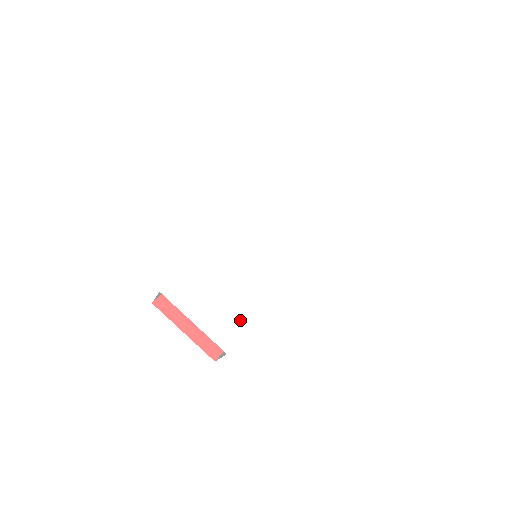
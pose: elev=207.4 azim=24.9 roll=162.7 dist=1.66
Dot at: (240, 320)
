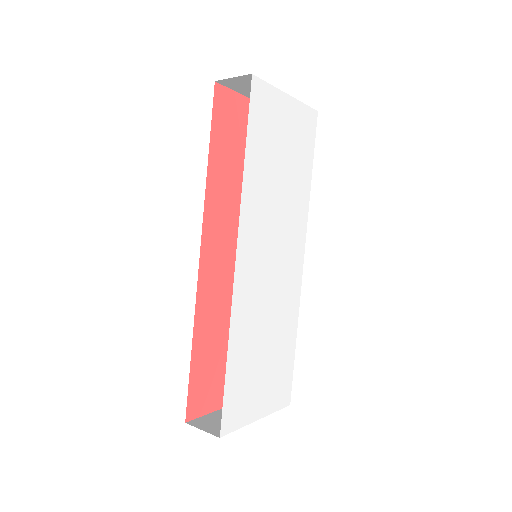
Dot at: (287, 363)
